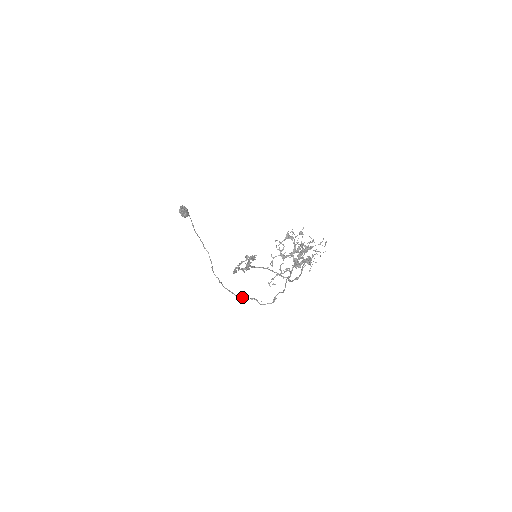
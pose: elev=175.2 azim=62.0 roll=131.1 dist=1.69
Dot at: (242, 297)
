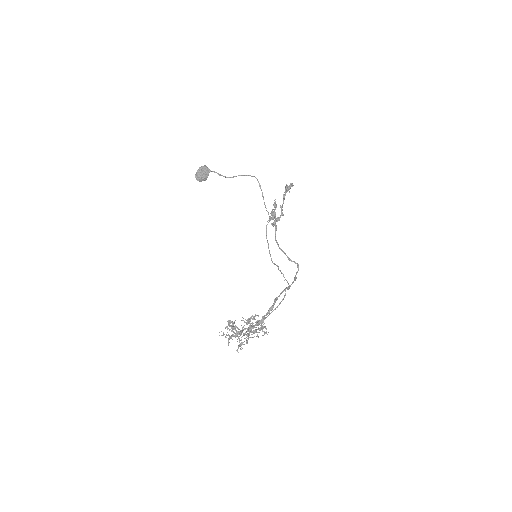
Dot at: (275, 264)
